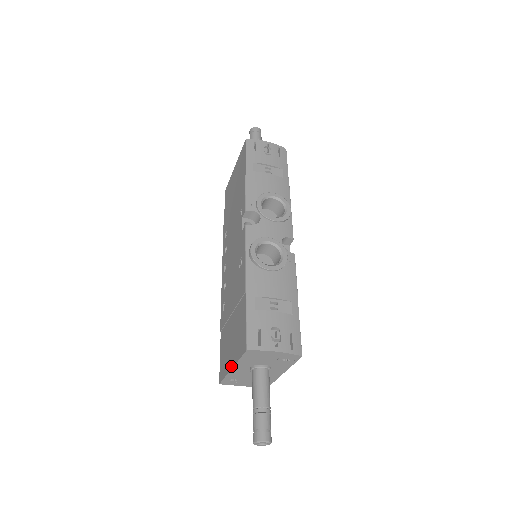
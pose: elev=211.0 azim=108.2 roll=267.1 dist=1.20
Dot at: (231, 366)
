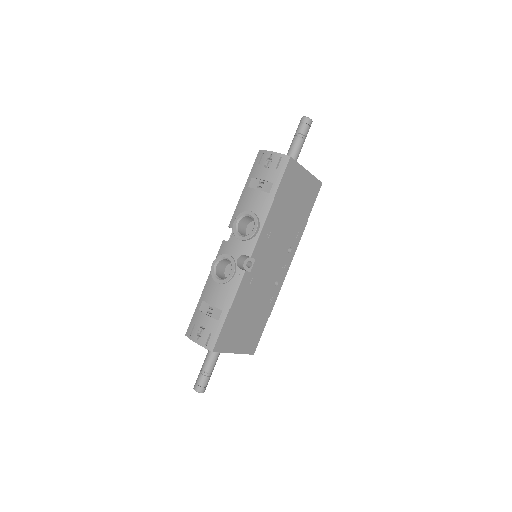
Dot at: occluded
